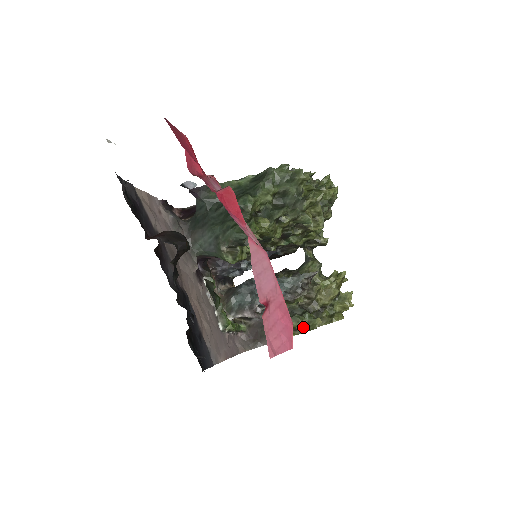
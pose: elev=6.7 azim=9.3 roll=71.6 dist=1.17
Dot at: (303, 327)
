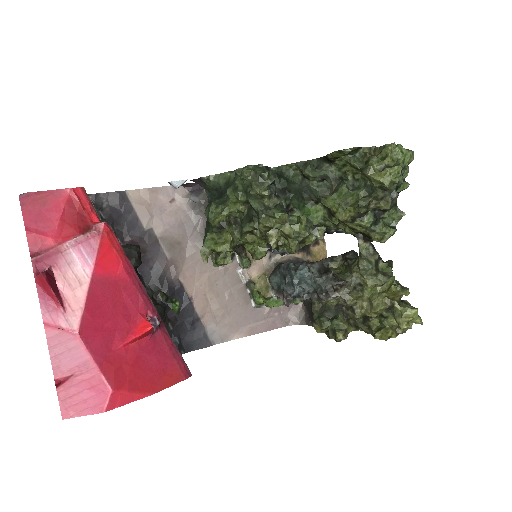
Dot at: (330, 332)
